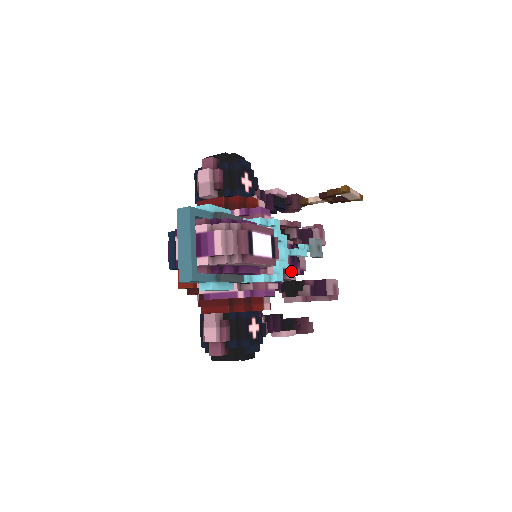
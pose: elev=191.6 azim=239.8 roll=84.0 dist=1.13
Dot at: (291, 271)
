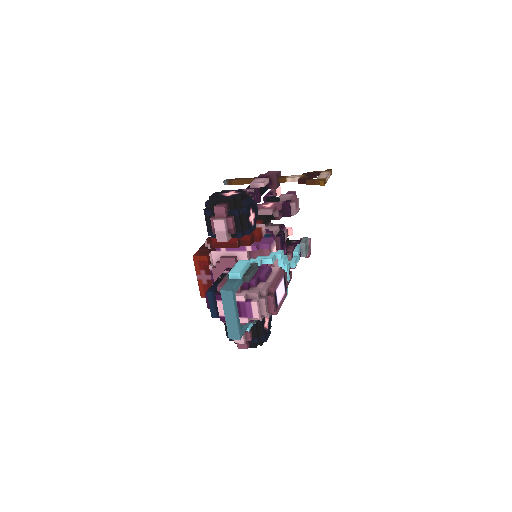
Dot at: occluded
